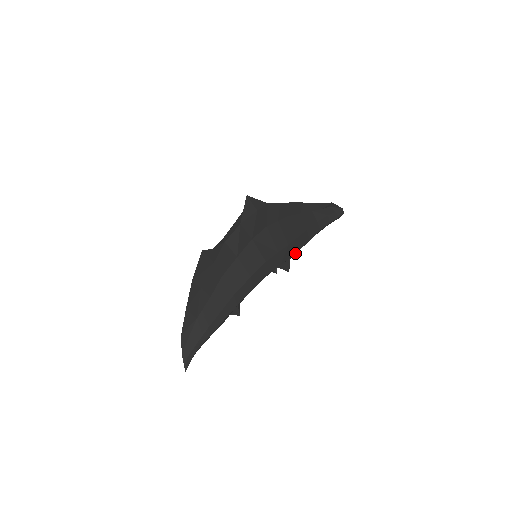
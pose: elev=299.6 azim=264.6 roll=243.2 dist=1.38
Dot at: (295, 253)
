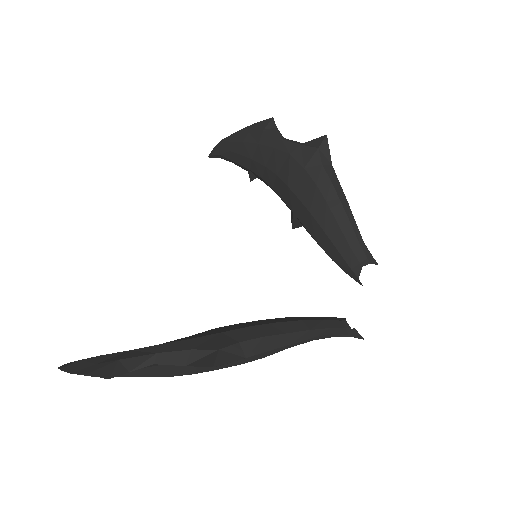
Dot at: occluded
